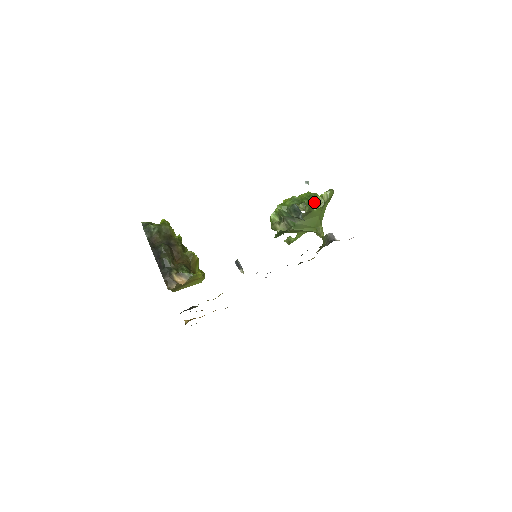
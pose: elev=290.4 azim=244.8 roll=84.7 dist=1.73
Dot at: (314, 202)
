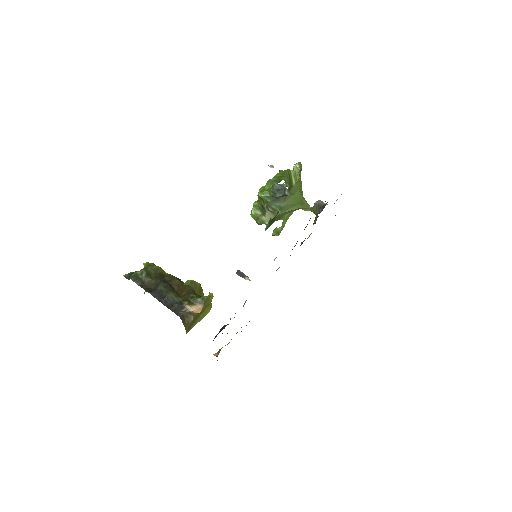
Dot at: (290, 177)
